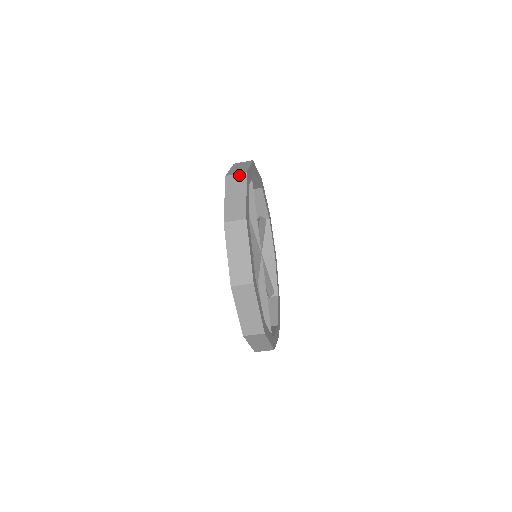
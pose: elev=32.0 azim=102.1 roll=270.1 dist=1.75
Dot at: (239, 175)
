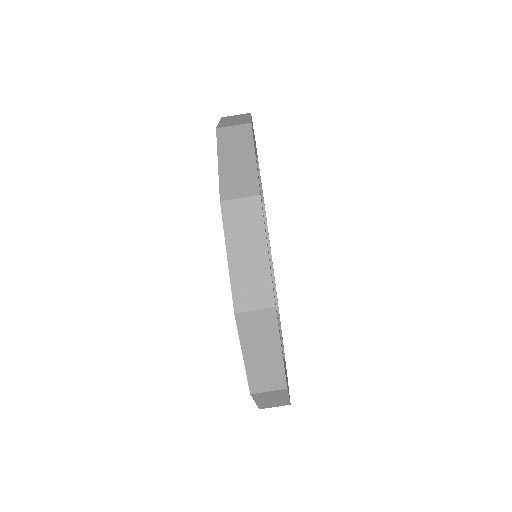
Dot at: (240, 114)
